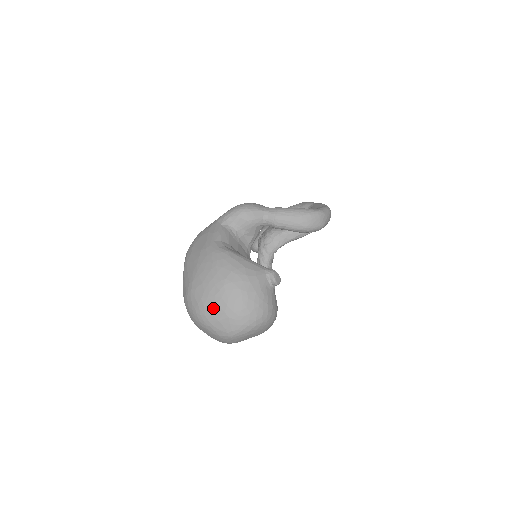
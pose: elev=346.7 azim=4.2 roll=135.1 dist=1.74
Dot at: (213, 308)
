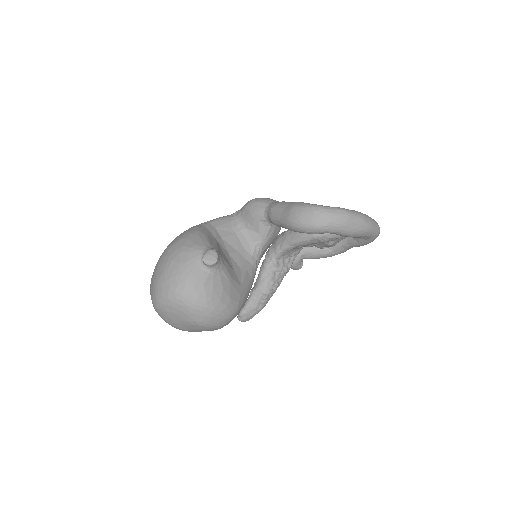
Dot at: (153, 273)
